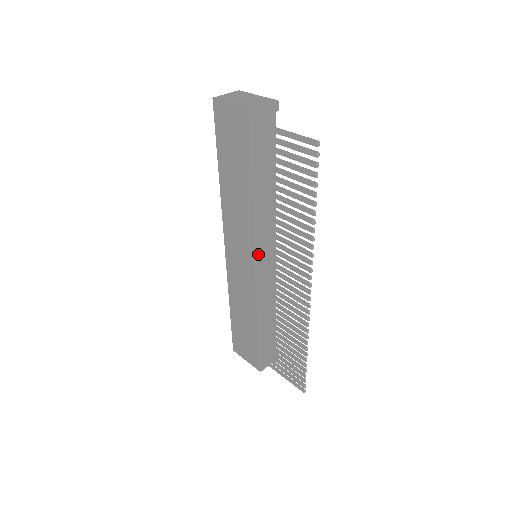
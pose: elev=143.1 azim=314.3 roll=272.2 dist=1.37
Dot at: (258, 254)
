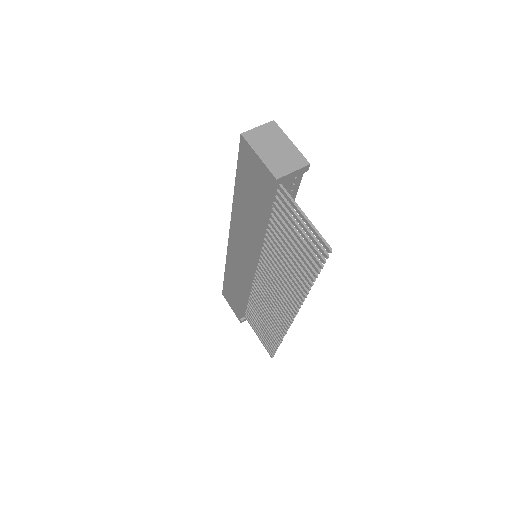
Dot at: (257, 263)
